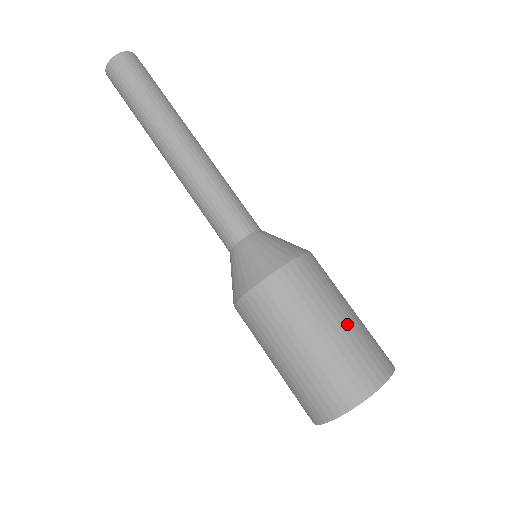
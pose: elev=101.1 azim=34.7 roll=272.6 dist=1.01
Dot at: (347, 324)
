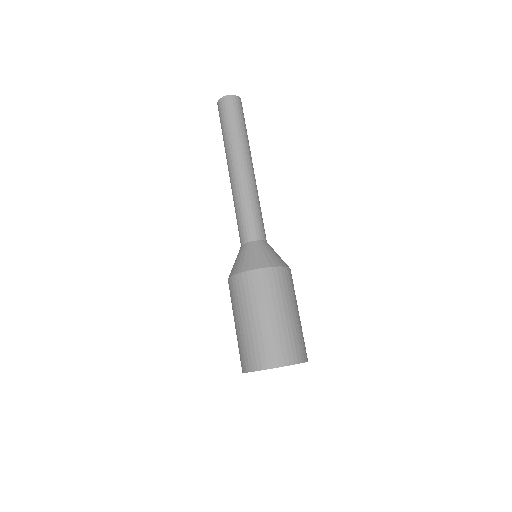
Dot at: (256, 325)
